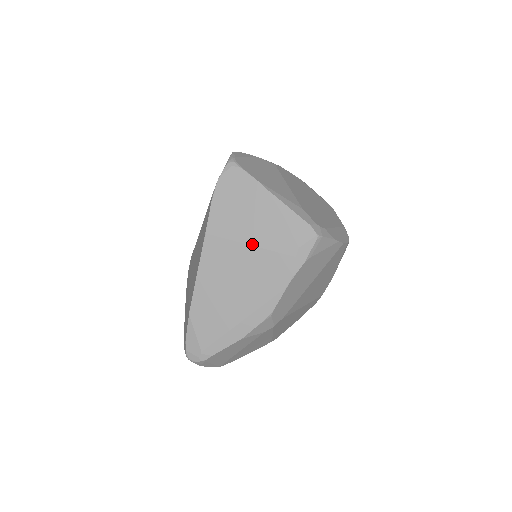
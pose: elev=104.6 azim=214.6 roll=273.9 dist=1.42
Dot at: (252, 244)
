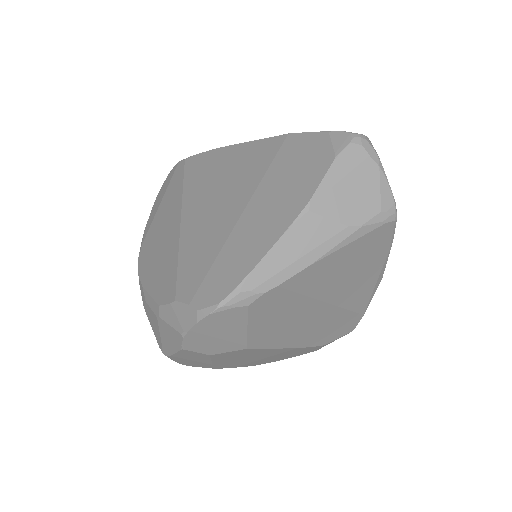
Dot at: occluded
